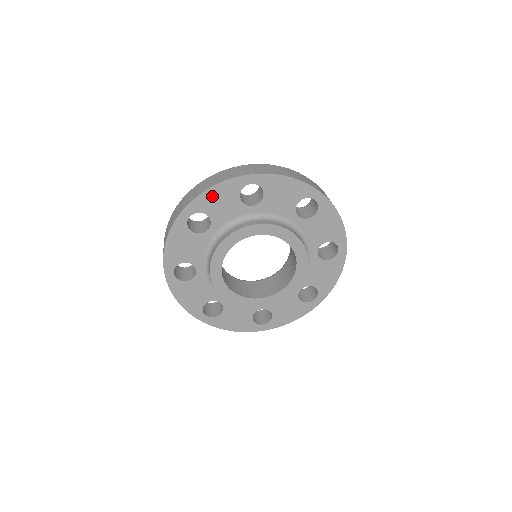
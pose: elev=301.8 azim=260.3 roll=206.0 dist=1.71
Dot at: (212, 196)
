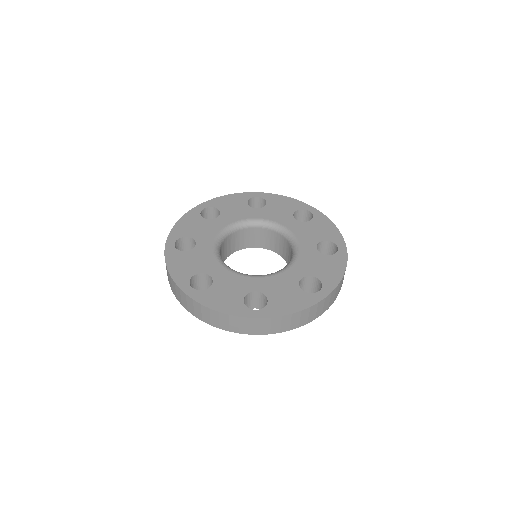
Dot at: occluded
